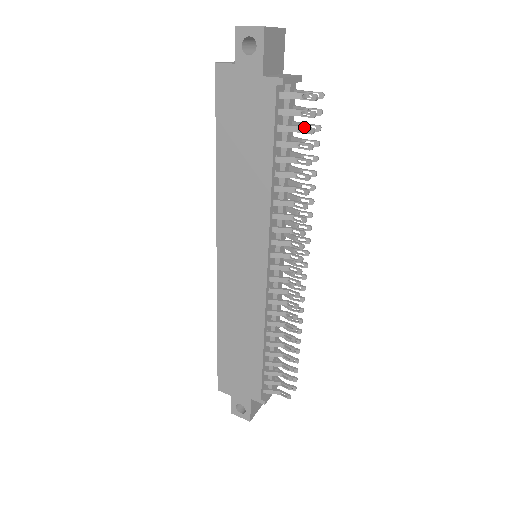
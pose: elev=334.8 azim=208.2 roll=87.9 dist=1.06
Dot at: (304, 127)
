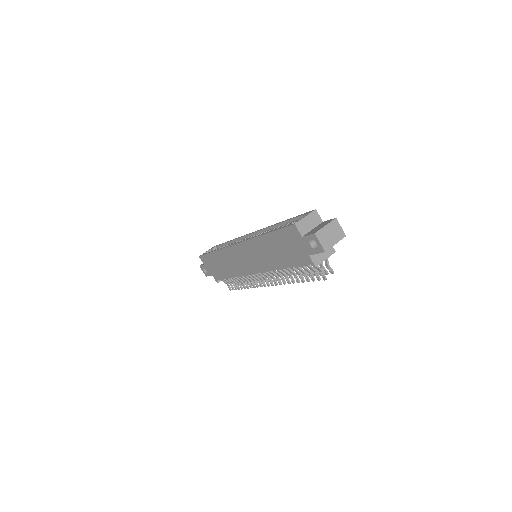
Dot at: (312, 276)
